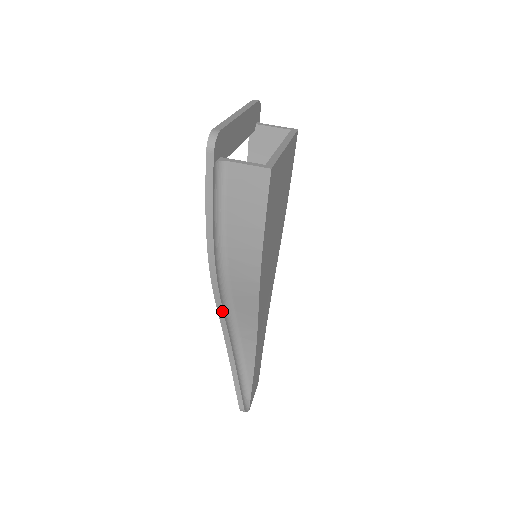
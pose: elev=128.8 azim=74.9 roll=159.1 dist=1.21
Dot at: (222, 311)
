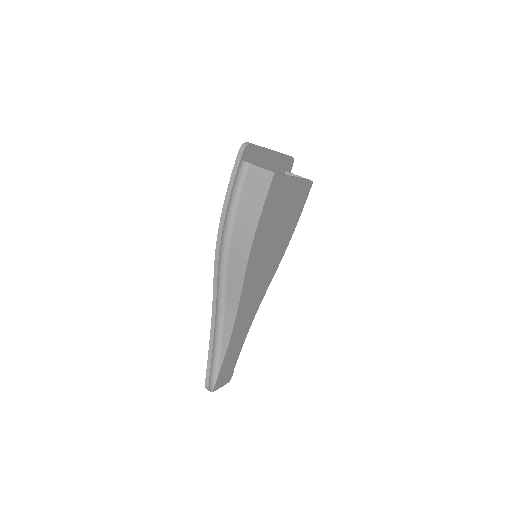
Dot at: (217, 279)
